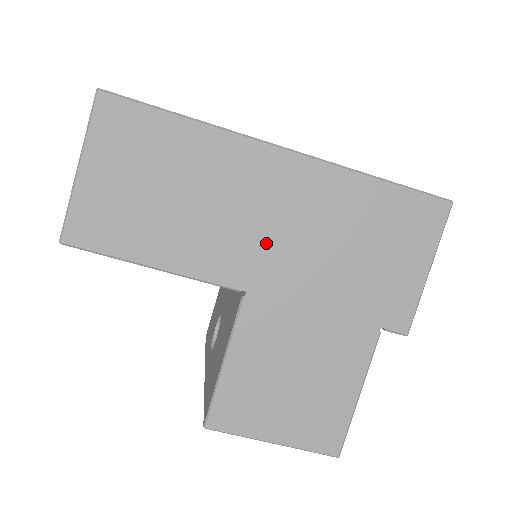
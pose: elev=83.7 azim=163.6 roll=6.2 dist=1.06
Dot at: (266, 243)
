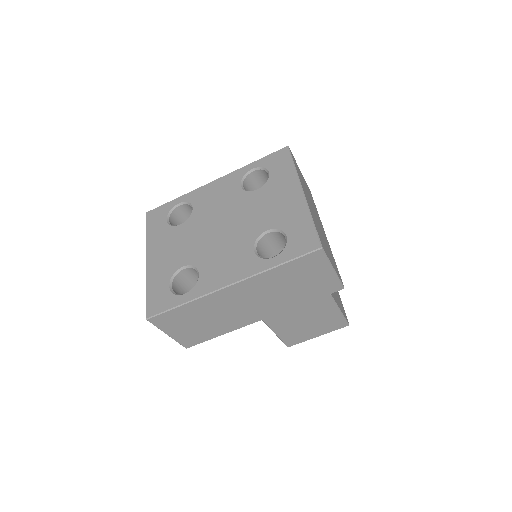
Dot at: (254, 307)
